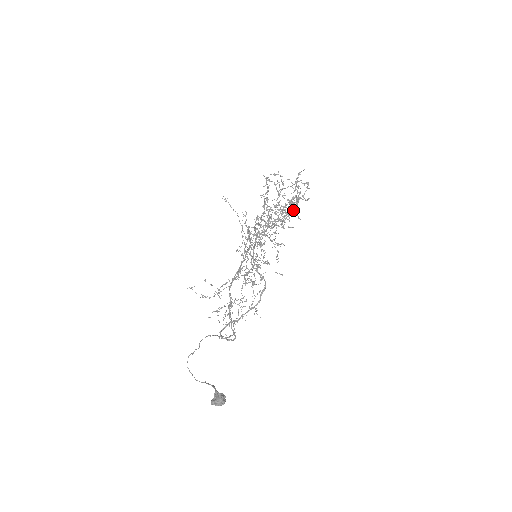
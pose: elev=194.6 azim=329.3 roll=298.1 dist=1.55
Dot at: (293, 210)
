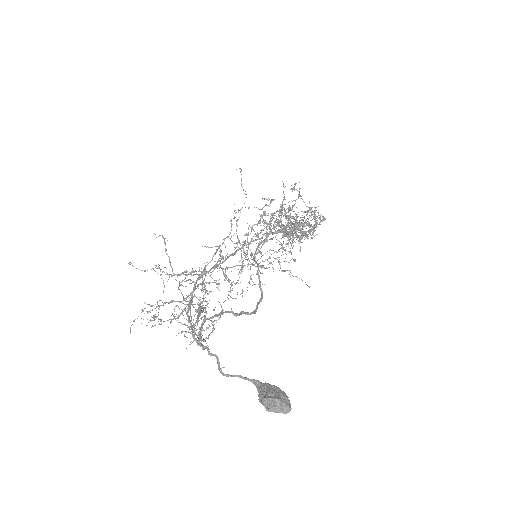
Dot at: occluded
